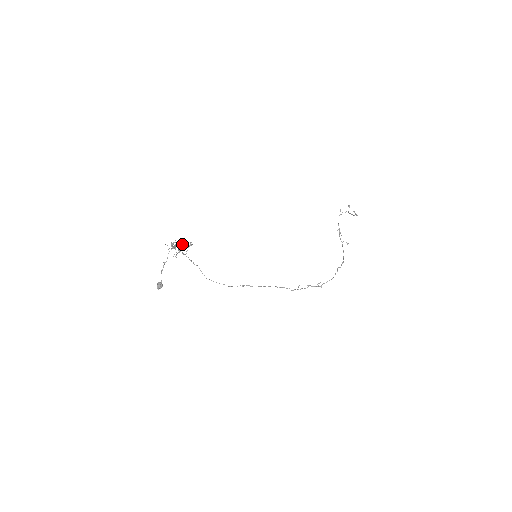
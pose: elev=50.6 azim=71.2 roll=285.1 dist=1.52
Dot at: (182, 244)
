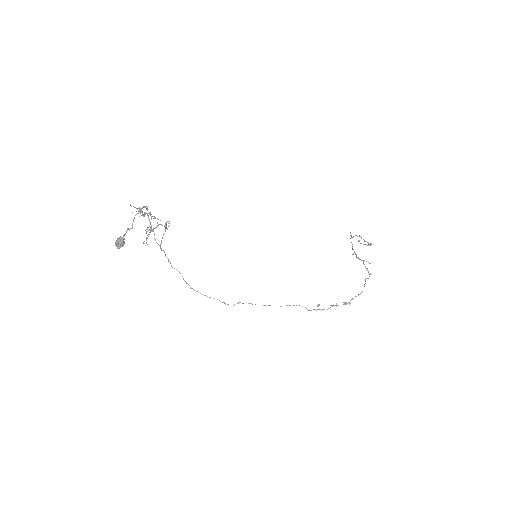
Dot at: (154, 216)
